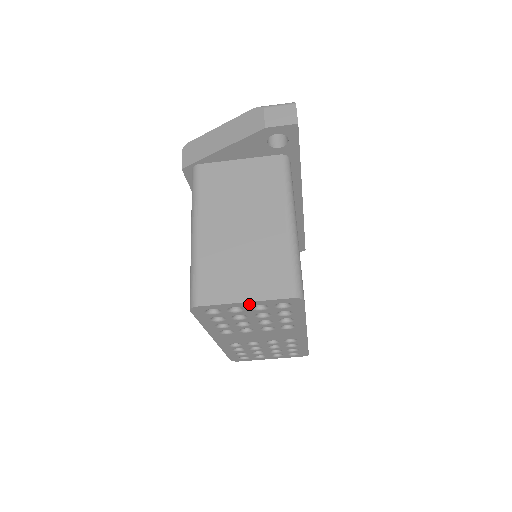
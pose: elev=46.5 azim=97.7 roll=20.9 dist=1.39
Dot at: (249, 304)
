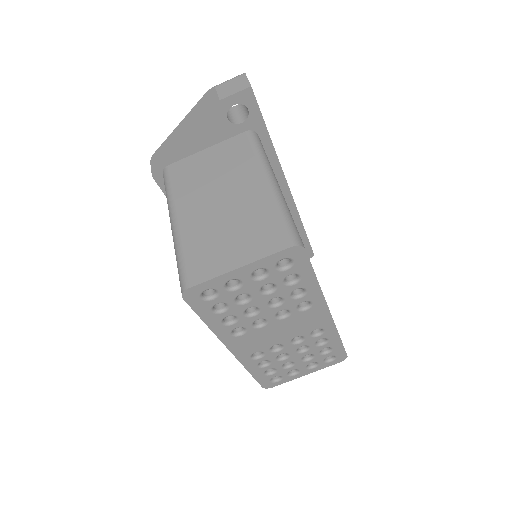
Dot at: (245, 271)
